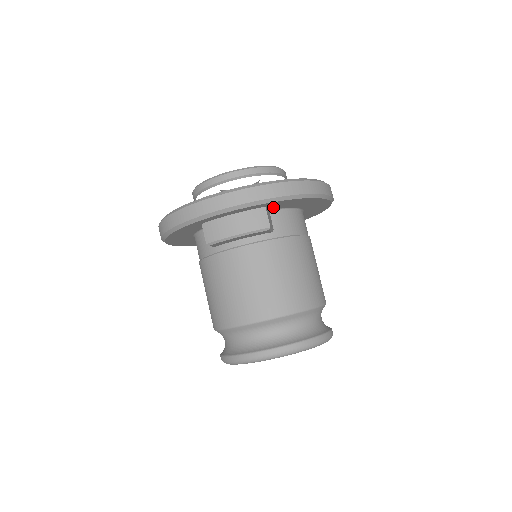
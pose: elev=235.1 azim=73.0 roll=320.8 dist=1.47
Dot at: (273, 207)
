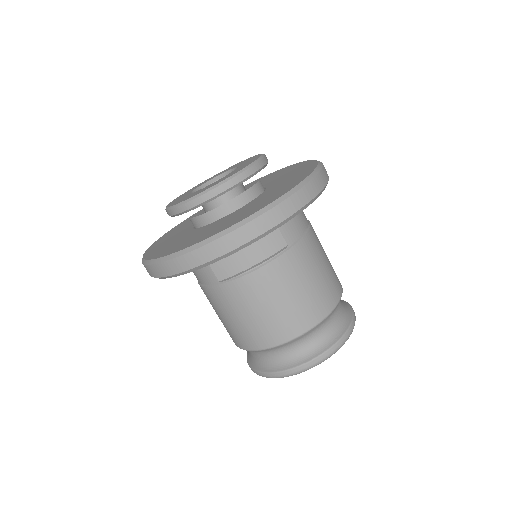
Dot at: occluded
